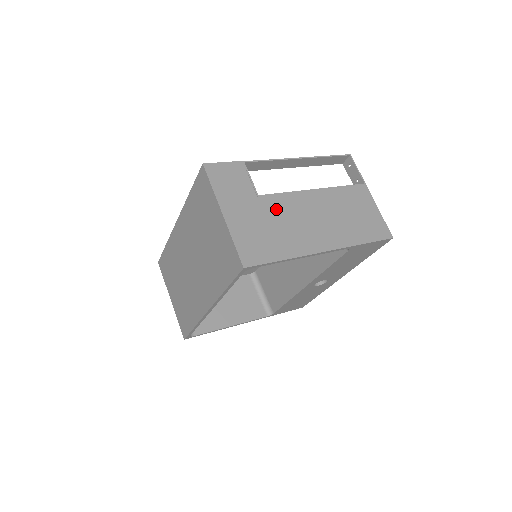
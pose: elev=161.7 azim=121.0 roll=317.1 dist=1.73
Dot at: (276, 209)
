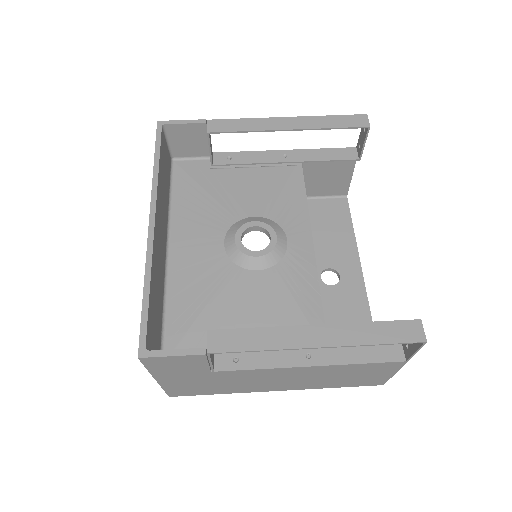
Dot at: (233, 377)
